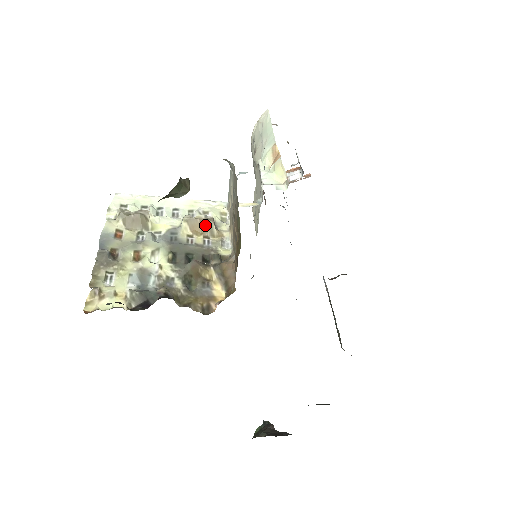
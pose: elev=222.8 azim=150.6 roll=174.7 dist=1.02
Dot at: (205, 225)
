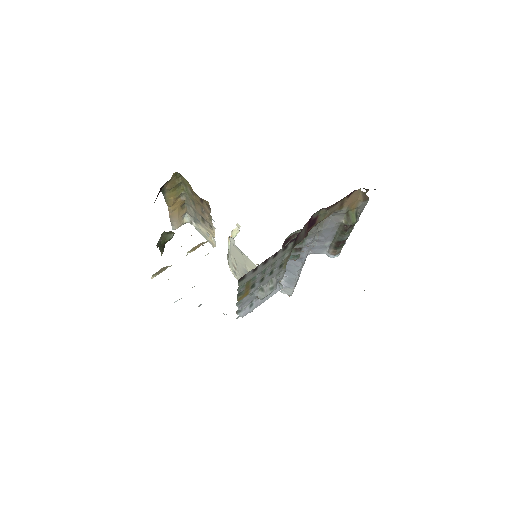
Dot at: (199, 245)
